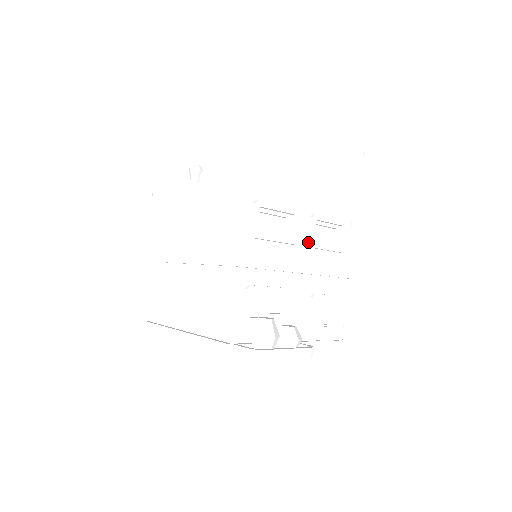
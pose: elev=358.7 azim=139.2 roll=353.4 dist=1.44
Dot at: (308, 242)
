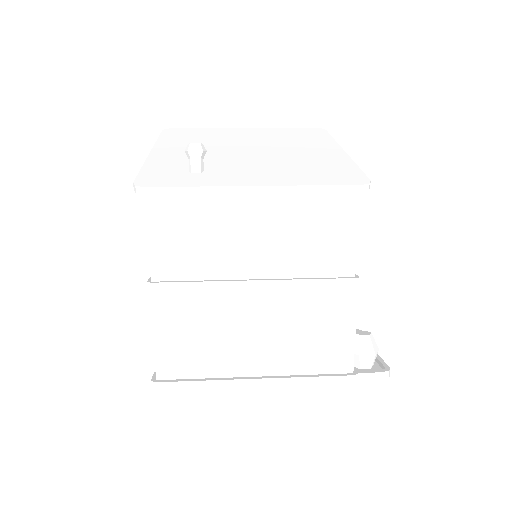
Dot at: occluded
